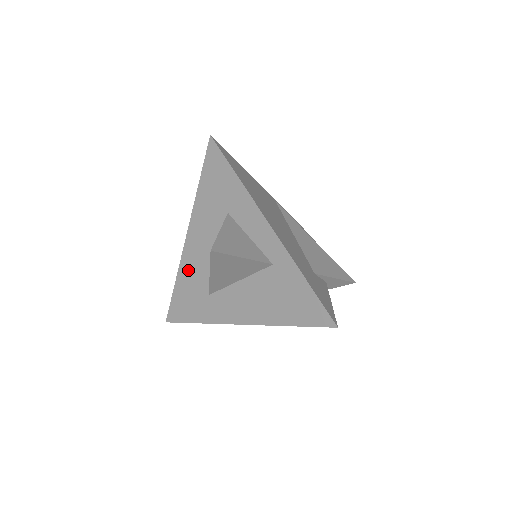
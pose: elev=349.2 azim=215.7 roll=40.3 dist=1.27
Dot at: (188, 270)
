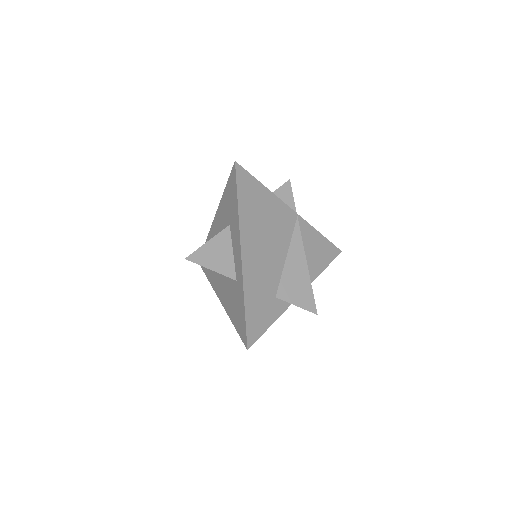
Dot at: occluded
